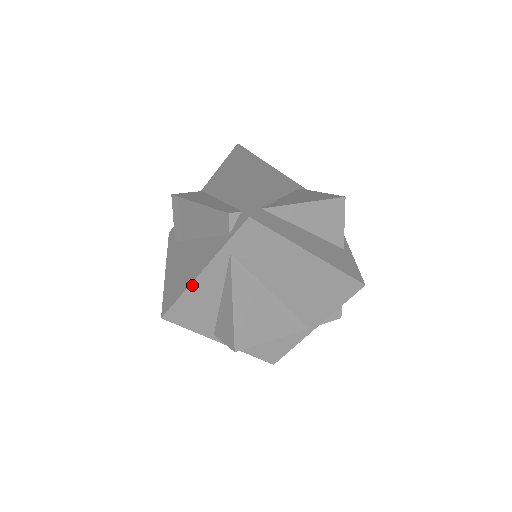
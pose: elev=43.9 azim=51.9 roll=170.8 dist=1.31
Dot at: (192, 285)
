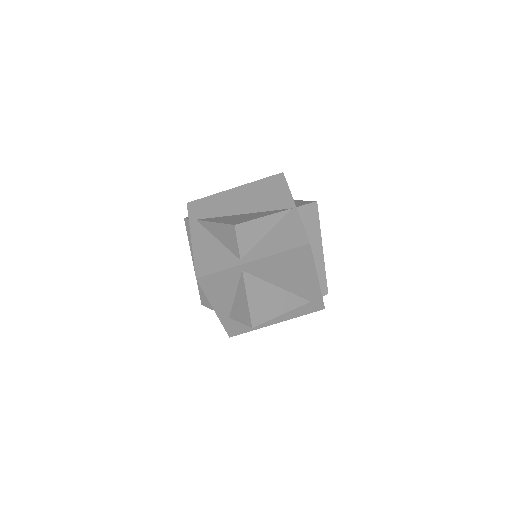
Dot at: (194, 247)
